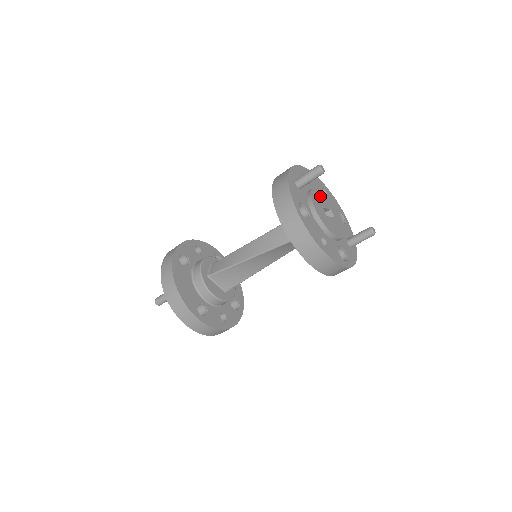
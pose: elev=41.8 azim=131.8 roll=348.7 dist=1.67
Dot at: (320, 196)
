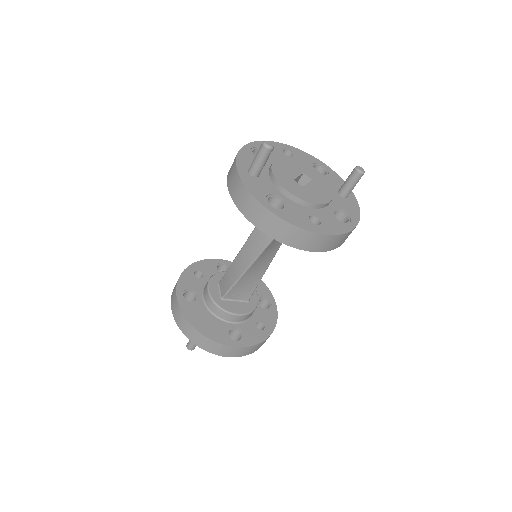
Dot at: (284, 167)
